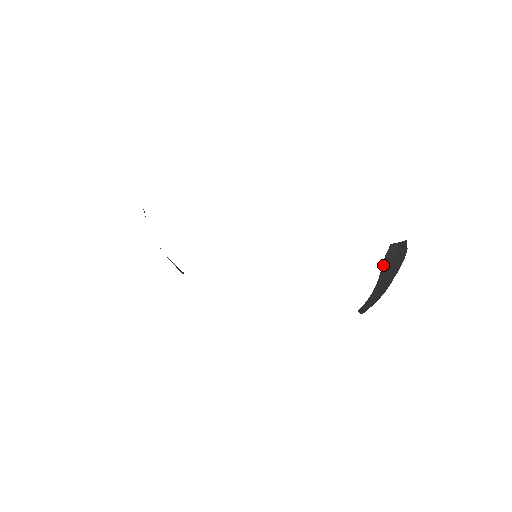
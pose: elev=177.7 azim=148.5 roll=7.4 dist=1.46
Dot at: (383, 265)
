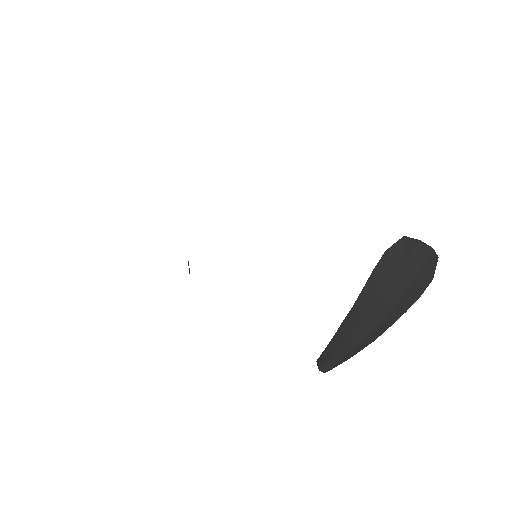
Dot at: (377, 265)
